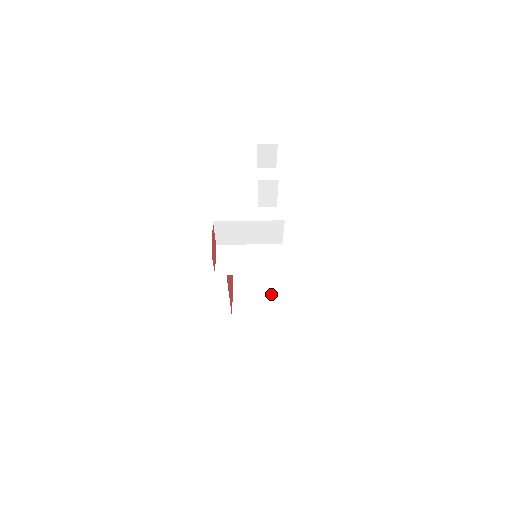
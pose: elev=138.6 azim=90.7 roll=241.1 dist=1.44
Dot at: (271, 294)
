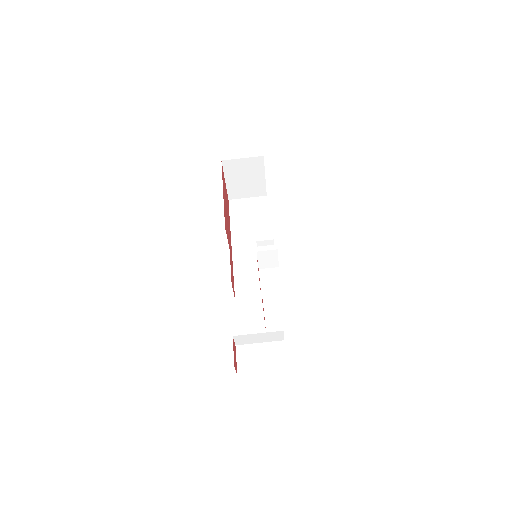
Dot at: (264, 177)
